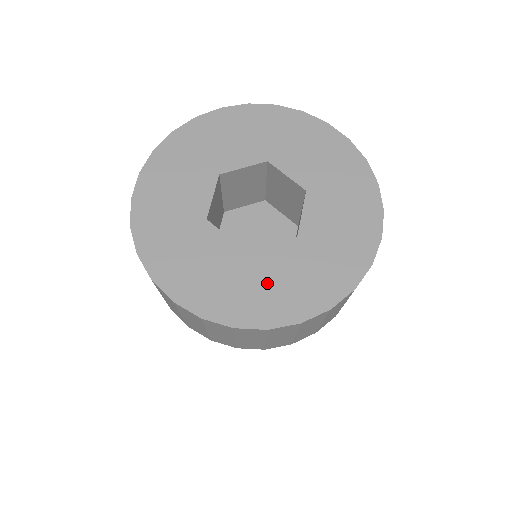
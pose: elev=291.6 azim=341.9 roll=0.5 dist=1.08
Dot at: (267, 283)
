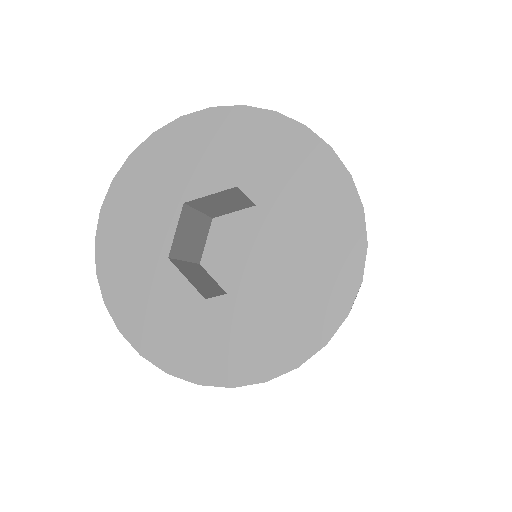
Dot at: (304, 286)
